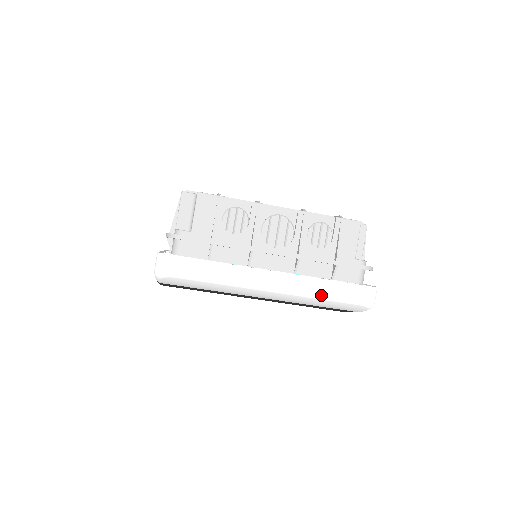
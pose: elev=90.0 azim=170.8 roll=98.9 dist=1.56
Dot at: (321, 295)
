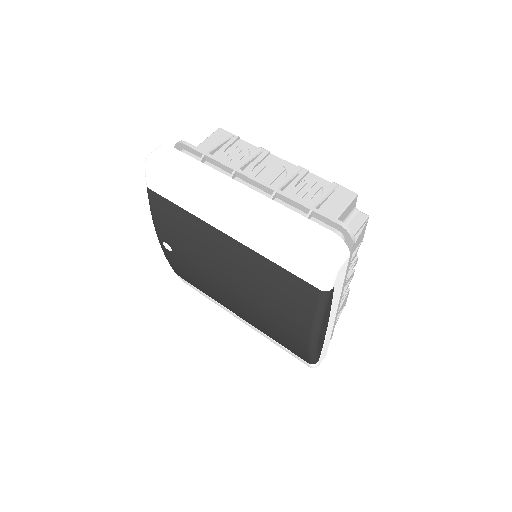
Dot at: (278, 220)
